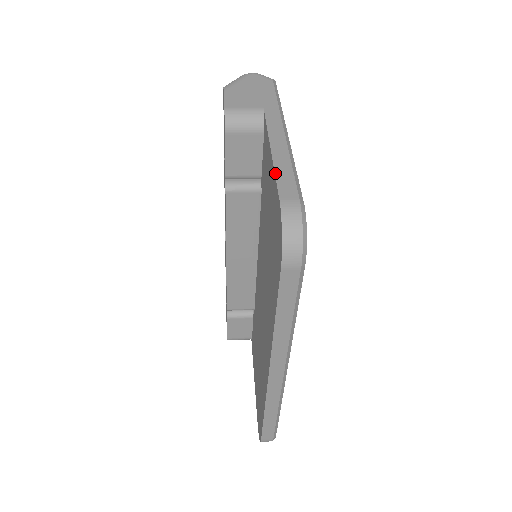
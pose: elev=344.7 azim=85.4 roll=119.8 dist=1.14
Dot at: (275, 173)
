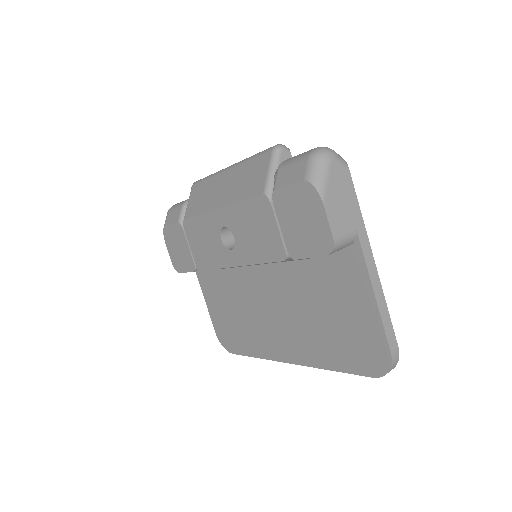
Dot at: (383, 324)
